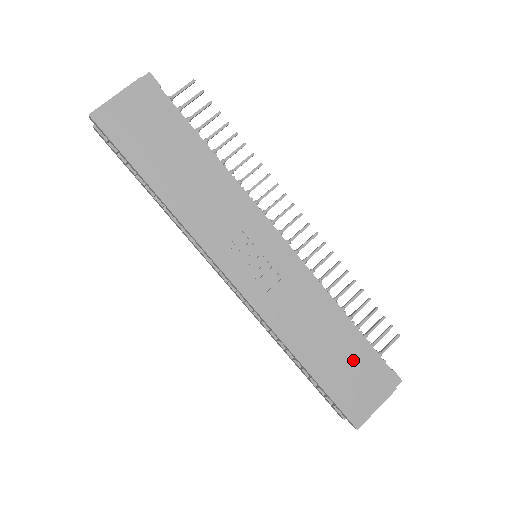
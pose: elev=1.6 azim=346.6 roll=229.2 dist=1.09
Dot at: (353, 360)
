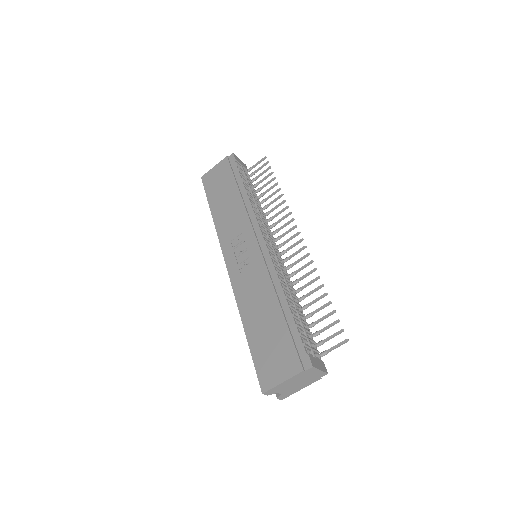
Dot at: (278, 335)
